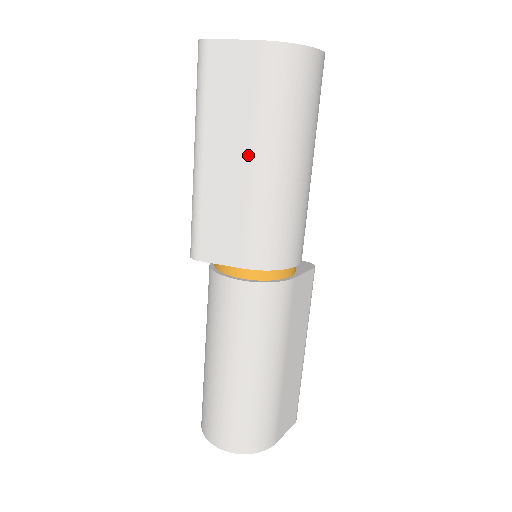
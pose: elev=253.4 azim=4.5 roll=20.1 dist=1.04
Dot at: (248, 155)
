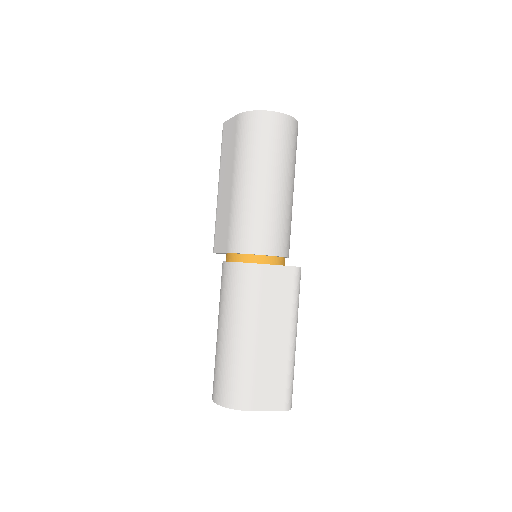
Dot at: (232, 179)
